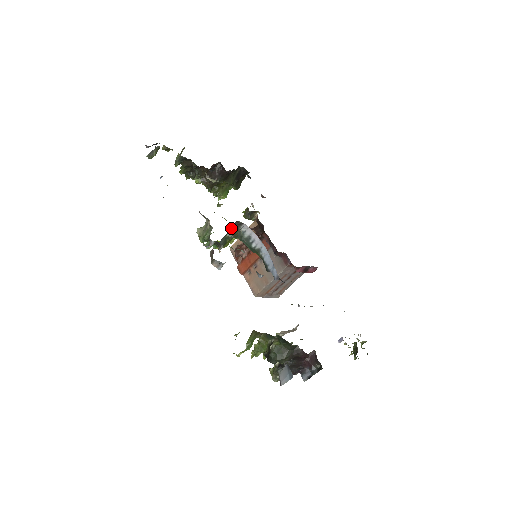
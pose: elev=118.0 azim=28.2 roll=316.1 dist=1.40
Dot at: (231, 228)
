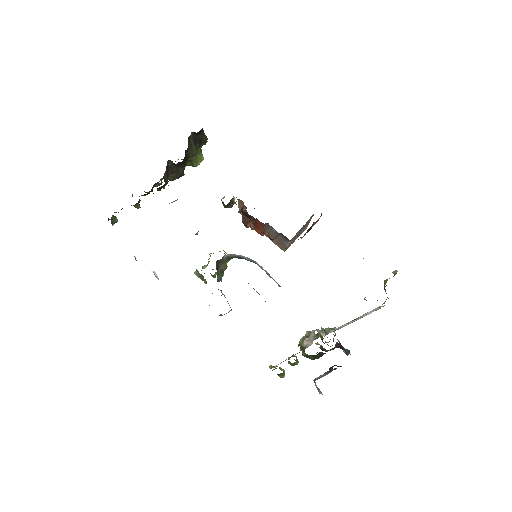
Dot at: (217, 267)
